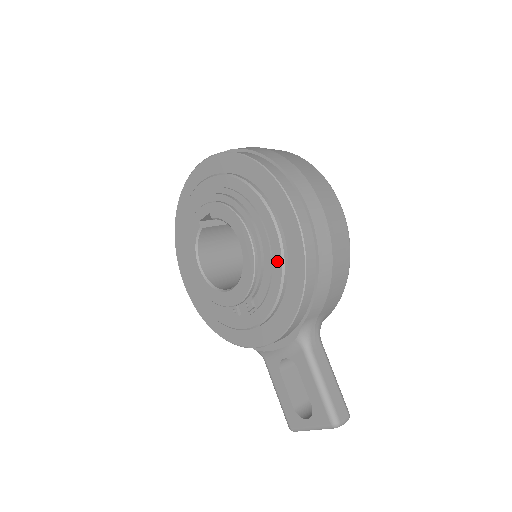
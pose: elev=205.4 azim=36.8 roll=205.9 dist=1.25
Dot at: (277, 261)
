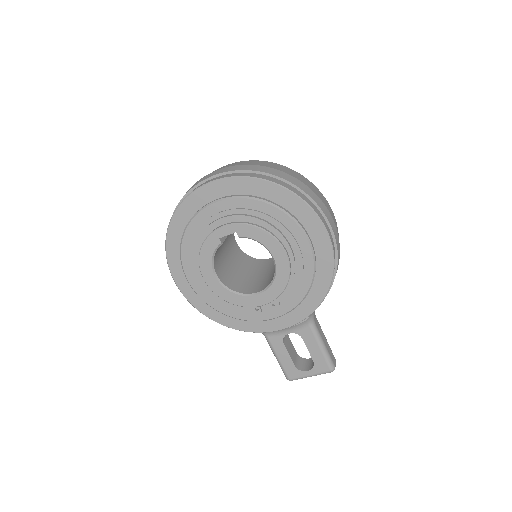
Dot at: (309, 271)
